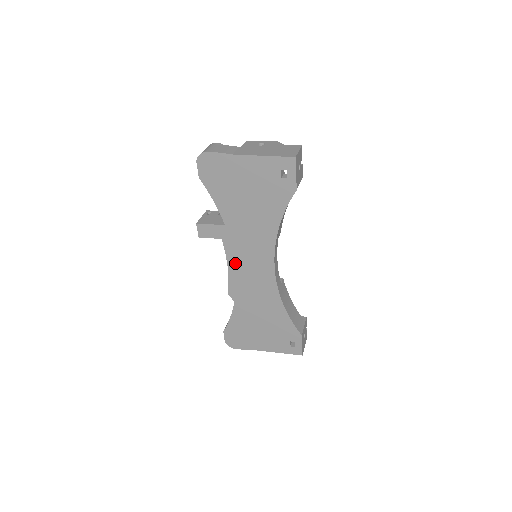
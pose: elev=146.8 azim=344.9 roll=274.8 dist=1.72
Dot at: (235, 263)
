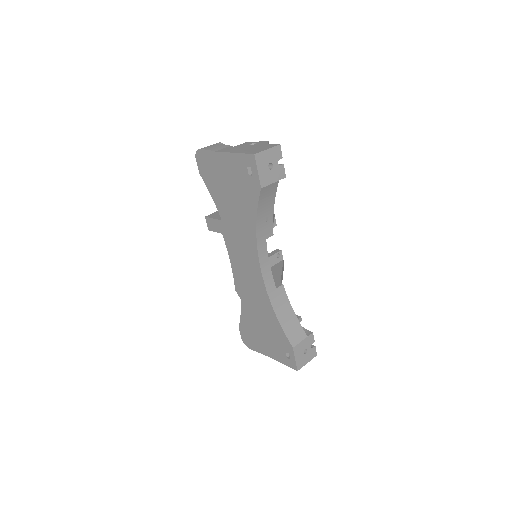
Dot at: (234, 259)
